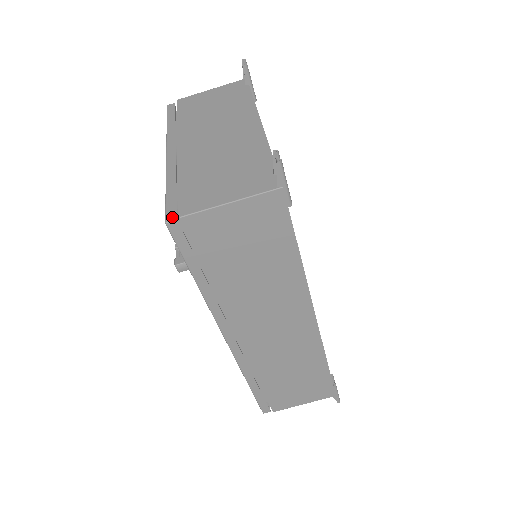
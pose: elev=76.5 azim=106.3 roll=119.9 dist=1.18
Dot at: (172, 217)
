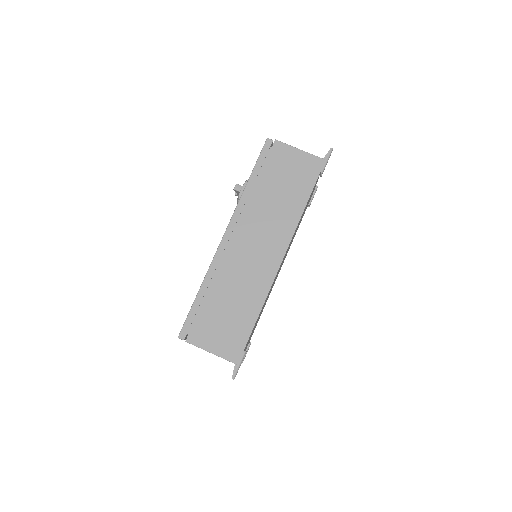
Dot at: (271, 140)
